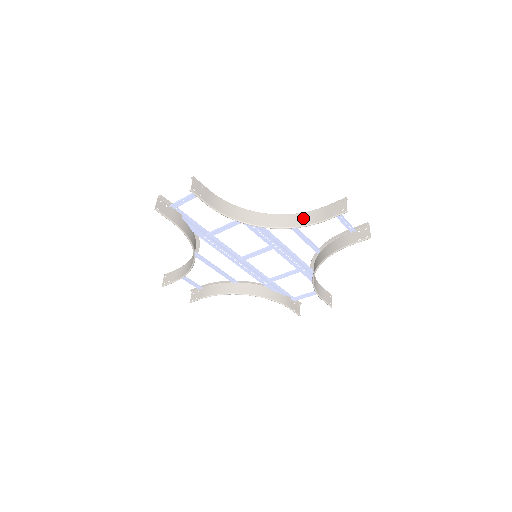
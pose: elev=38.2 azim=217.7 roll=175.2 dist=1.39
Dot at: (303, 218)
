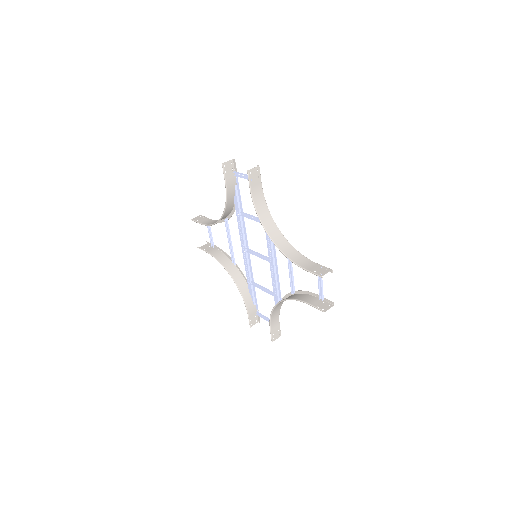
Dot at: (297, 257)
